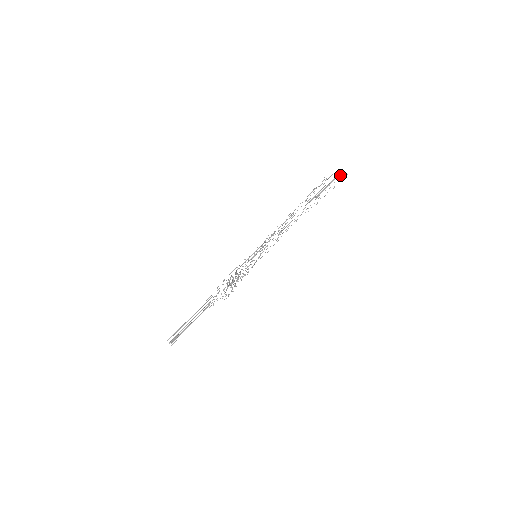
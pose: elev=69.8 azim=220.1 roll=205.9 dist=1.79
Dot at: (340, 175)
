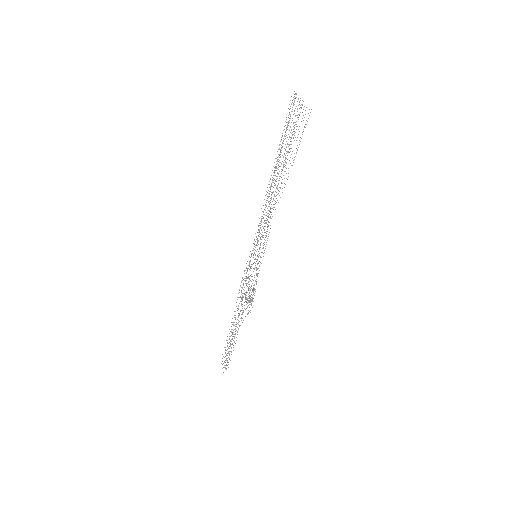
Dot at: occluded
